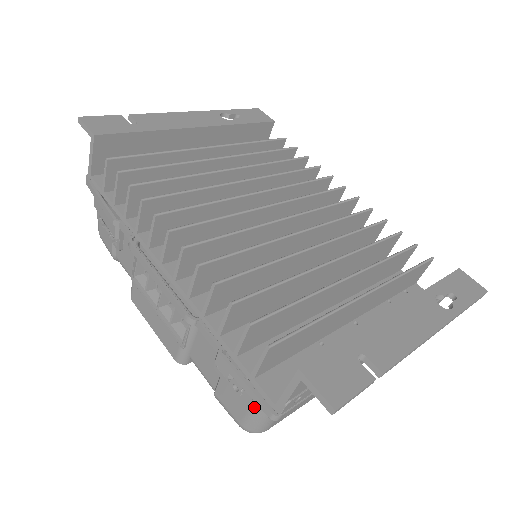
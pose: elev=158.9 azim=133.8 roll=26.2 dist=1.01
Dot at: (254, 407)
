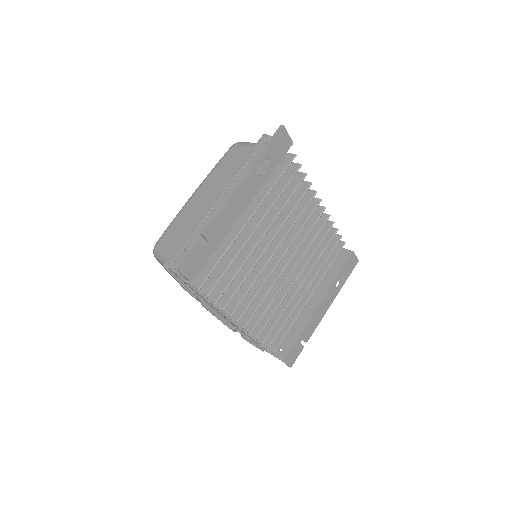
Dot at: occluded
